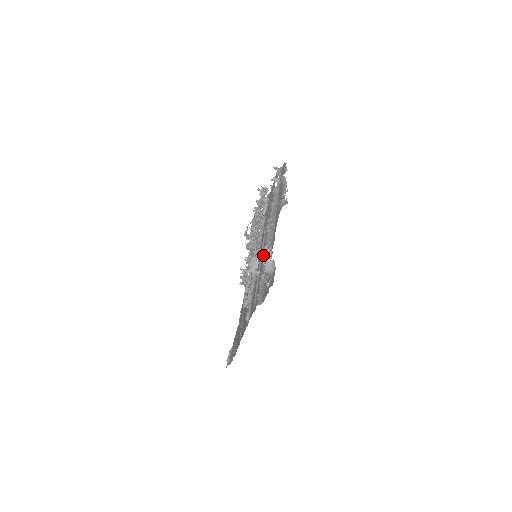
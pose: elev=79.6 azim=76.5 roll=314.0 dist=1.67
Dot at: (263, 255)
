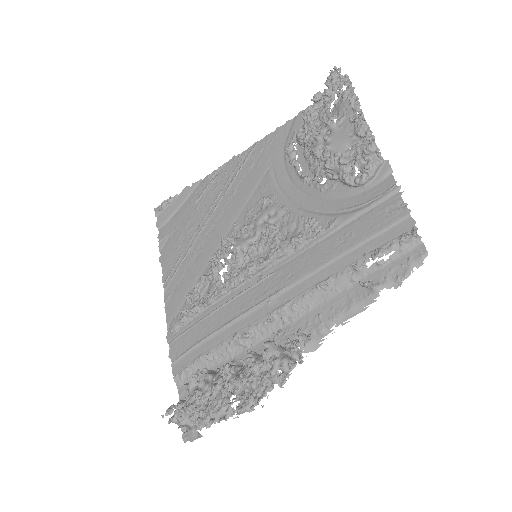
Dot at: (233, 340)
